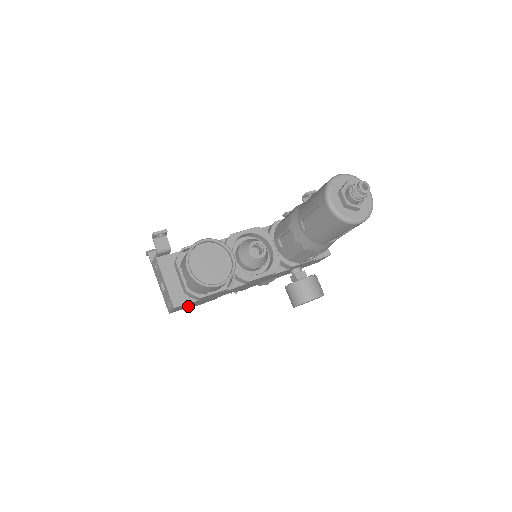
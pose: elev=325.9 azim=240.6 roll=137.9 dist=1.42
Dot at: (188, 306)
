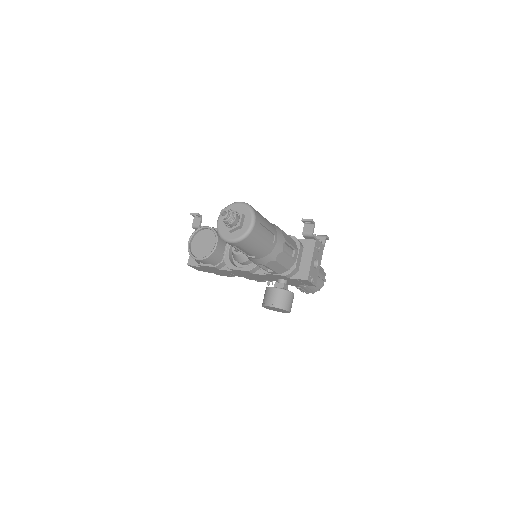
Dot at: (206, 270)
